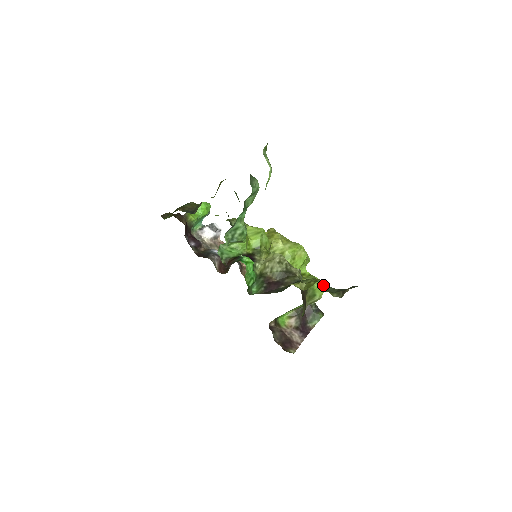
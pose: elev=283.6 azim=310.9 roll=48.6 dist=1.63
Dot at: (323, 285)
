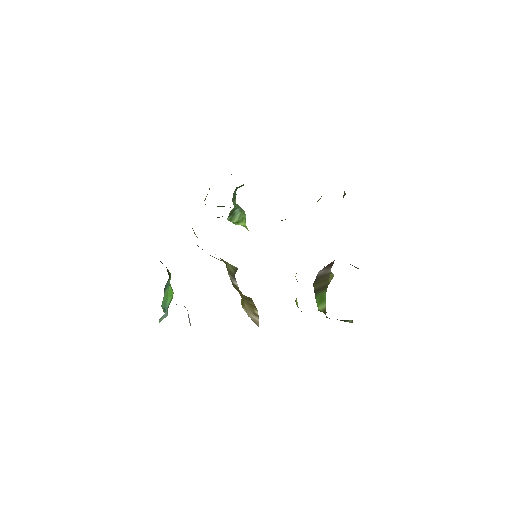
Dot at: occluded
